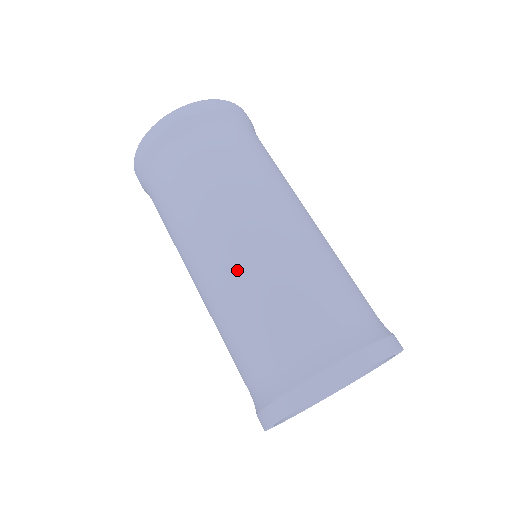
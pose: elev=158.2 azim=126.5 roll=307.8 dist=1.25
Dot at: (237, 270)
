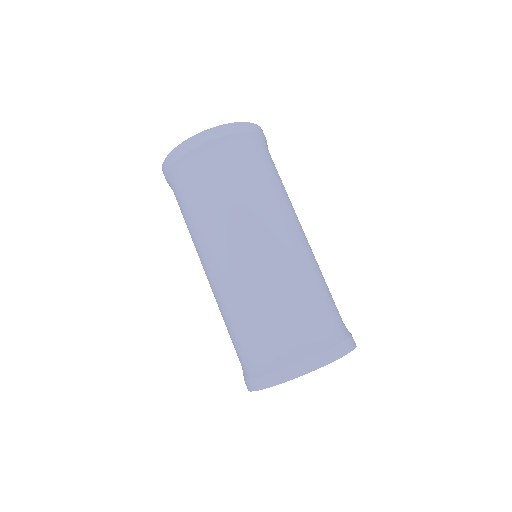
Dot at: (233, 283)
